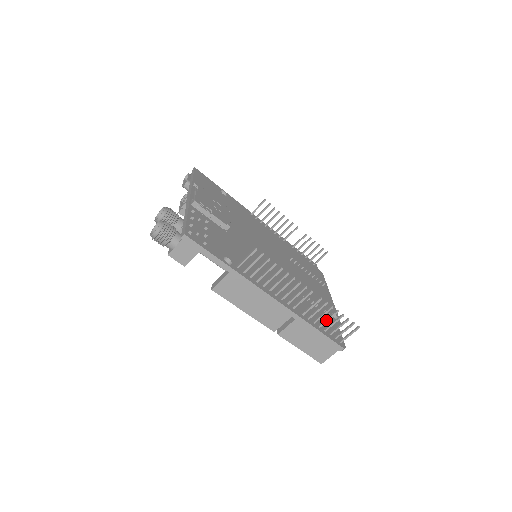
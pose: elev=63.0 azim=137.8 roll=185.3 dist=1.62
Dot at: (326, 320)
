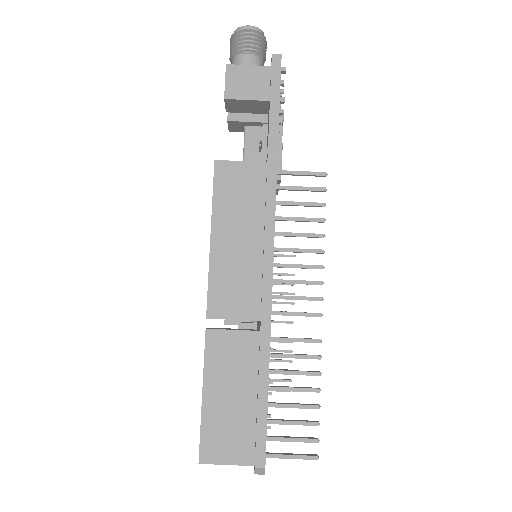
Dot at: occluded
